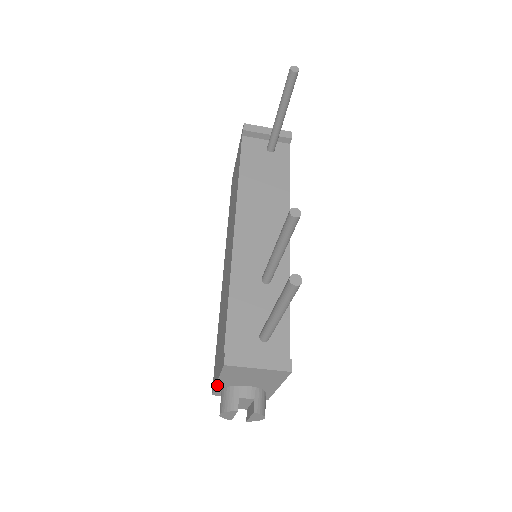
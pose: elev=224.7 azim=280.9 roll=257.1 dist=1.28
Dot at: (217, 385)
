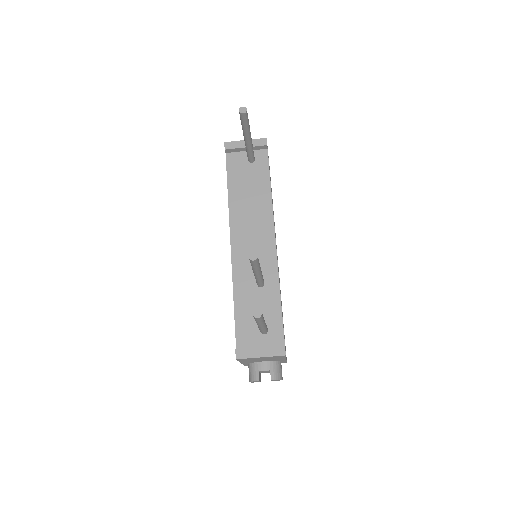
Dot at: (242, 363)
